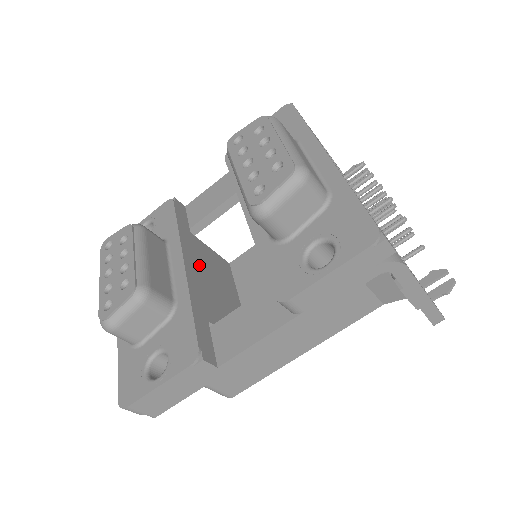
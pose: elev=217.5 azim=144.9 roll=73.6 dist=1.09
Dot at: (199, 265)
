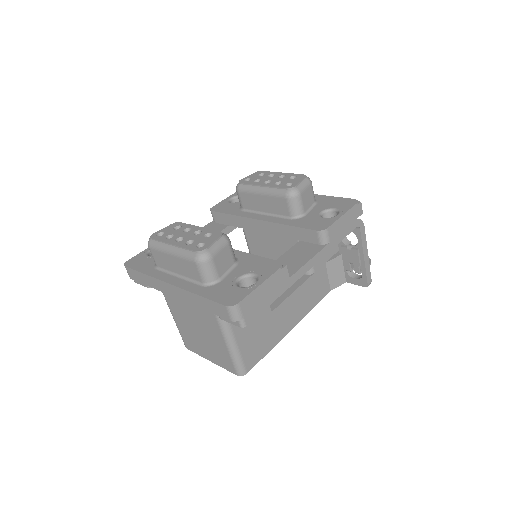
Dot at: occluded
